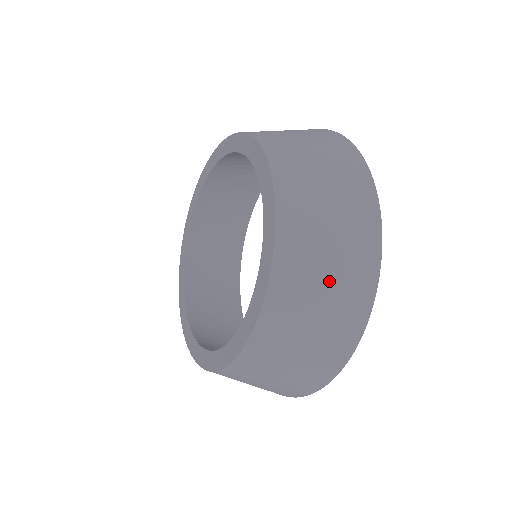
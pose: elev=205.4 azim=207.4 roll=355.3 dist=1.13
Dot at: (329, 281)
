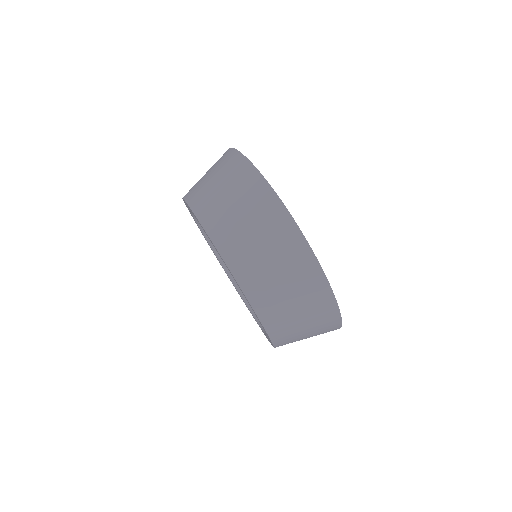
Dot at: (239, 205)
